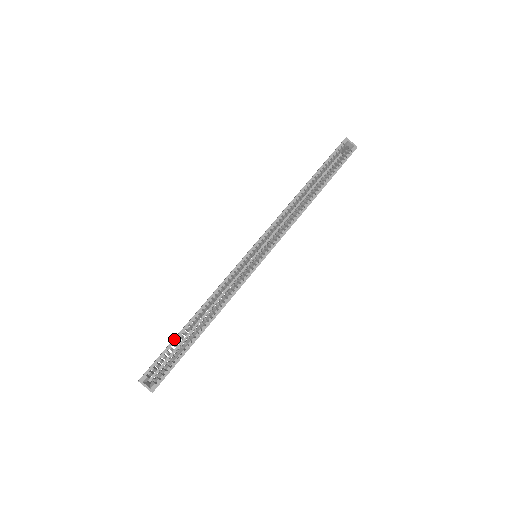
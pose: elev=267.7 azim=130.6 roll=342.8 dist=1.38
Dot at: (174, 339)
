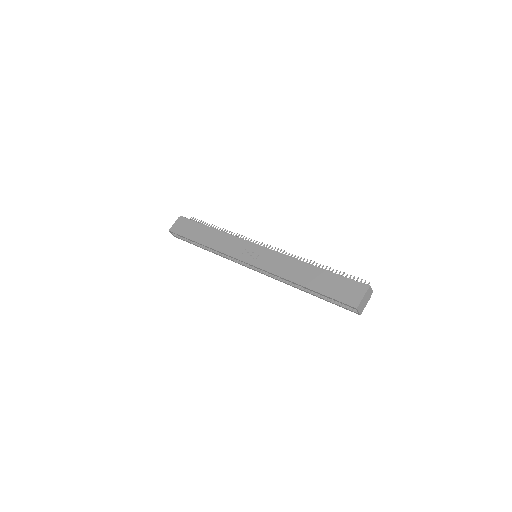
Dot at: (189, 239)
